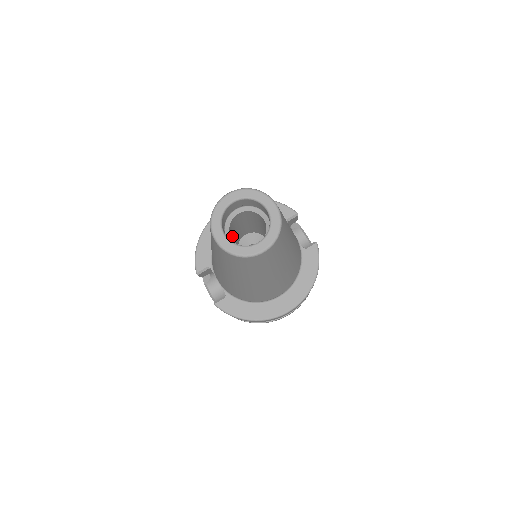
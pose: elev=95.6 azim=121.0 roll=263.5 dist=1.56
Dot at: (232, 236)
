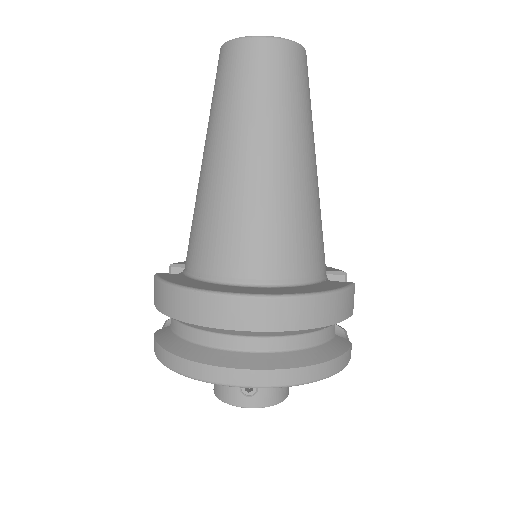
Dot at: occluded
